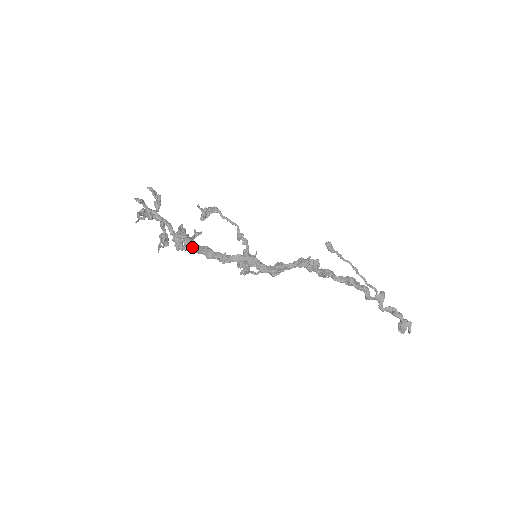
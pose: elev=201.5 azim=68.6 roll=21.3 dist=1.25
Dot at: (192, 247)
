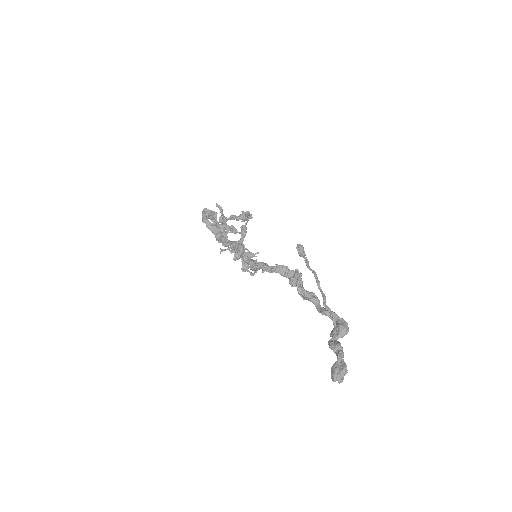
Dot at: (203, 219)
